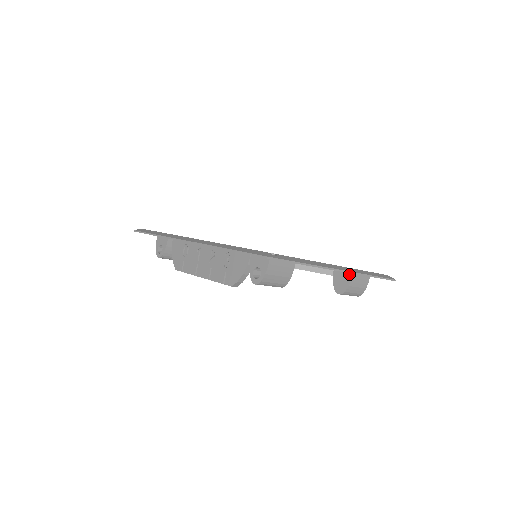
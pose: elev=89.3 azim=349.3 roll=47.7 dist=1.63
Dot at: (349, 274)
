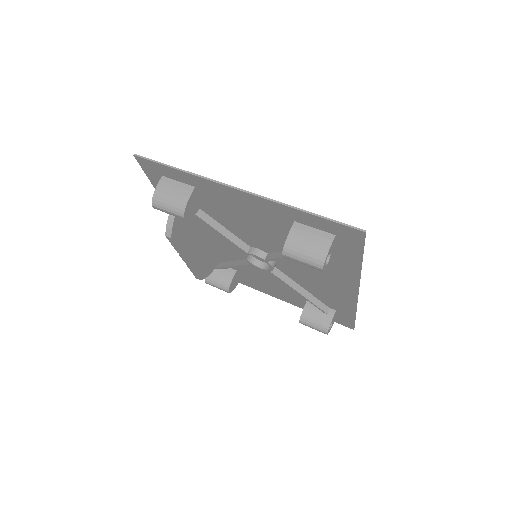
Dot at: (294, 225)
